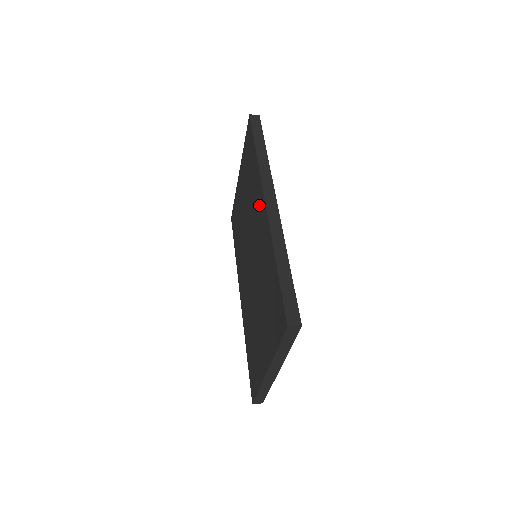
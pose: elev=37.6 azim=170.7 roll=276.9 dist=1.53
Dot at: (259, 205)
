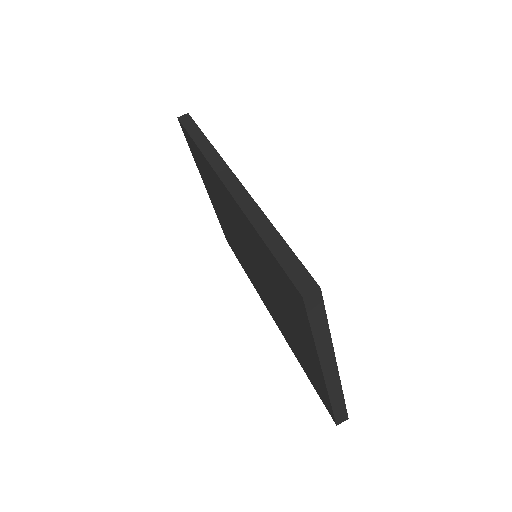
Dot at: (224, 195)
